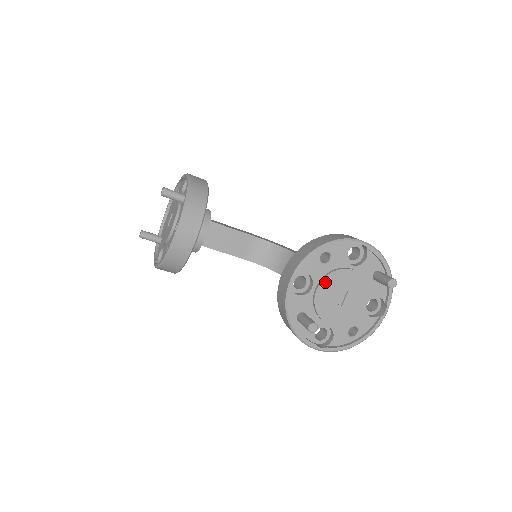
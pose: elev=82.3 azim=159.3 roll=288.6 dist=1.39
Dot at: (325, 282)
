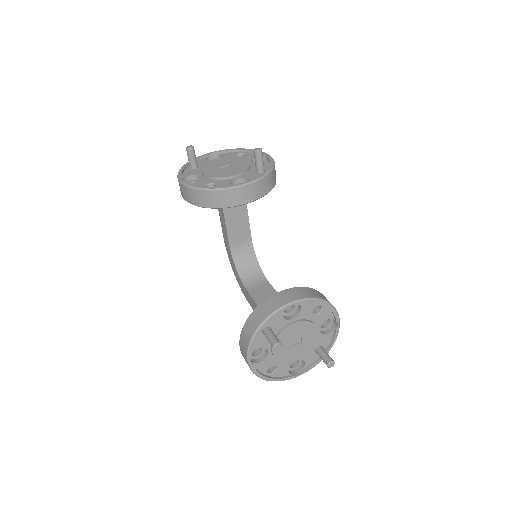
Dot at: (302, 324)
